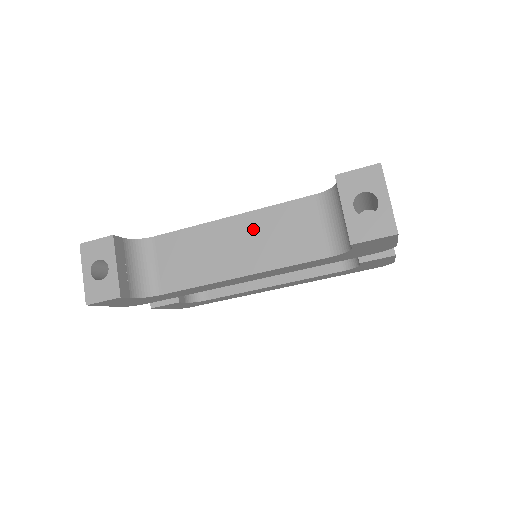
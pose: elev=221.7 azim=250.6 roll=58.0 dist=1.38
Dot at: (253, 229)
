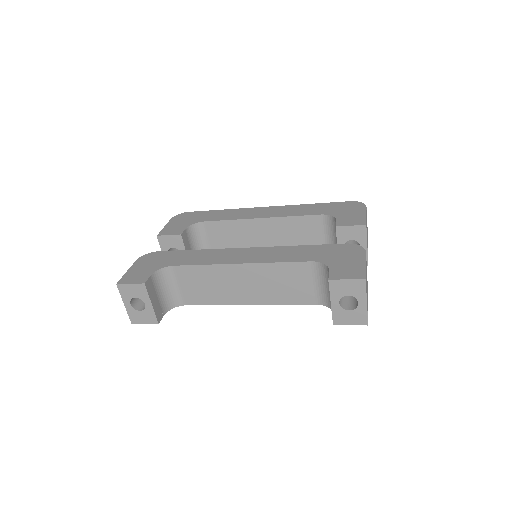
Dot at: (258, 276)
